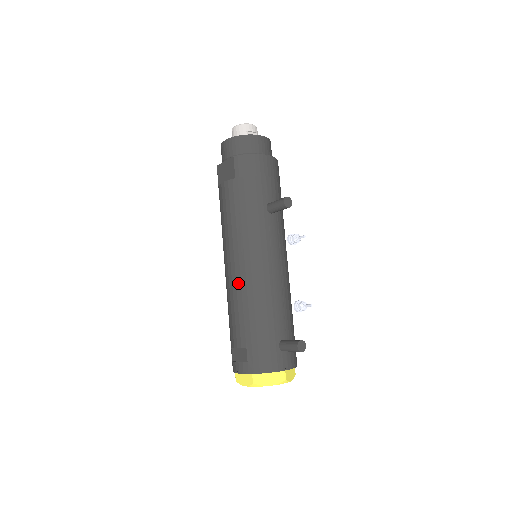
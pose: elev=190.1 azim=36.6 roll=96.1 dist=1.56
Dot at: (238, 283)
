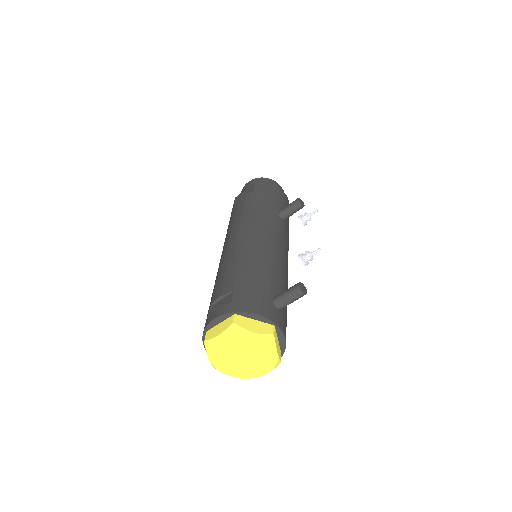
Dot at: (238, 247)
